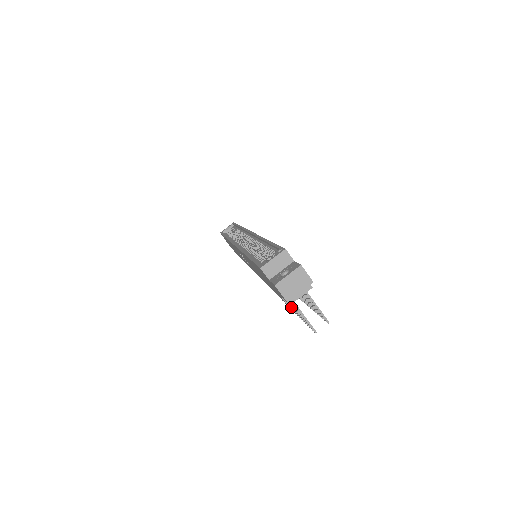
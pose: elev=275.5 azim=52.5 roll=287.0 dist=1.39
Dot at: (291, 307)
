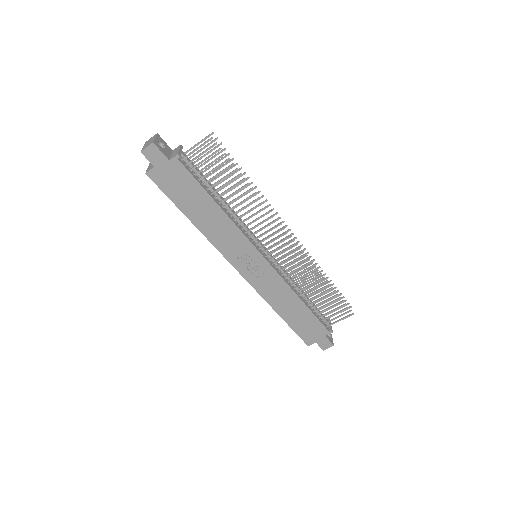
Dot at: occluded
